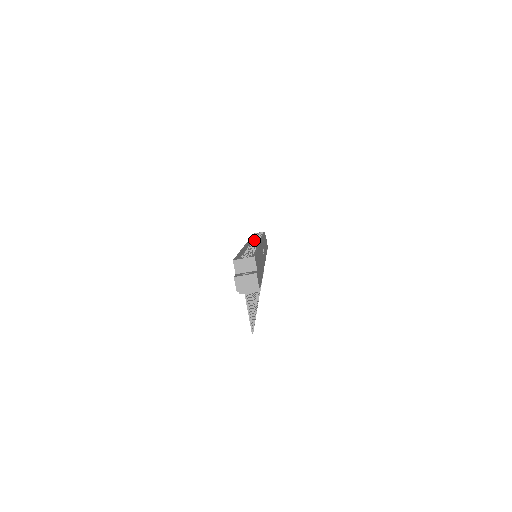
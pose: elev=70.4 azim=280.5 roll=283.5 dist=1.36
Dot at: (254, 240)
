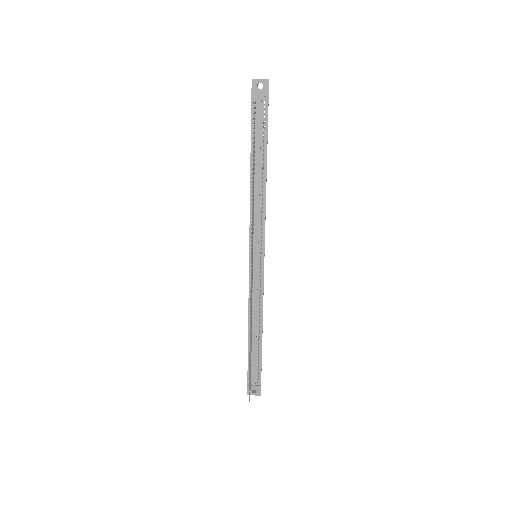
Dot at: occluded
